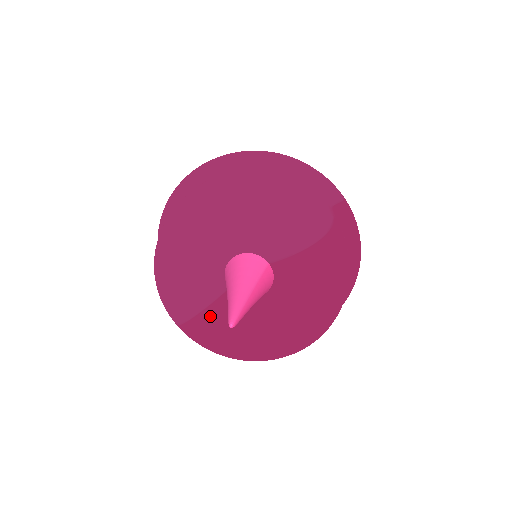
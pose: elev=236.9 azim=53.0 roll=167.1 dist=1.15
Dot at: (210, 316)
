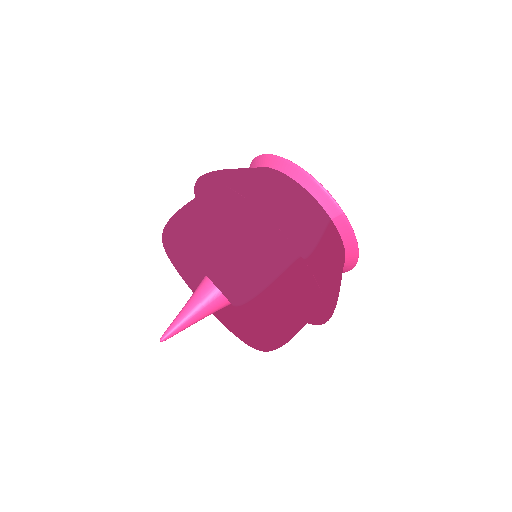
Dot at: occluded
